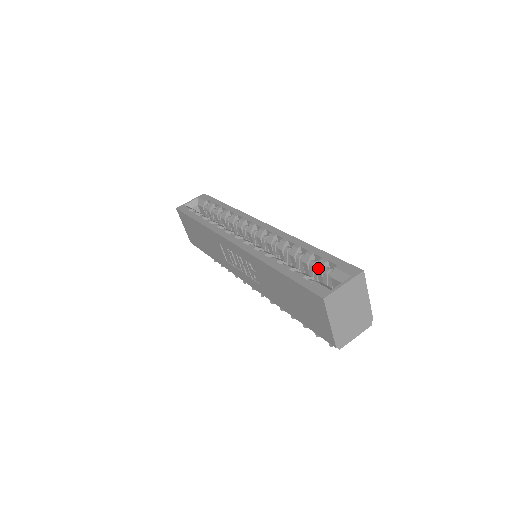
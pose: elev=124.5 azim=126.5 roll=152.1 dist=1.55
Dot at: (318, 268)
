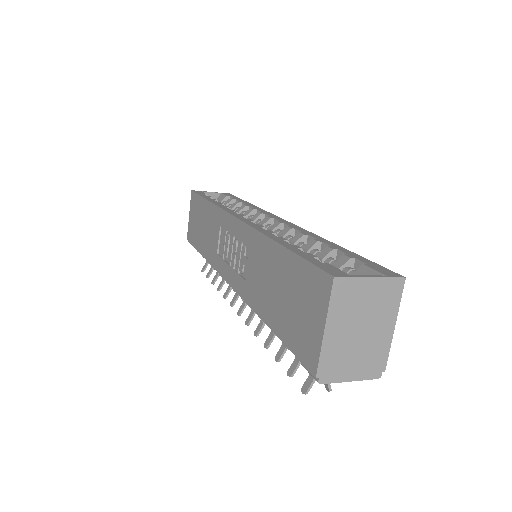
Dot at: (337, 263)
